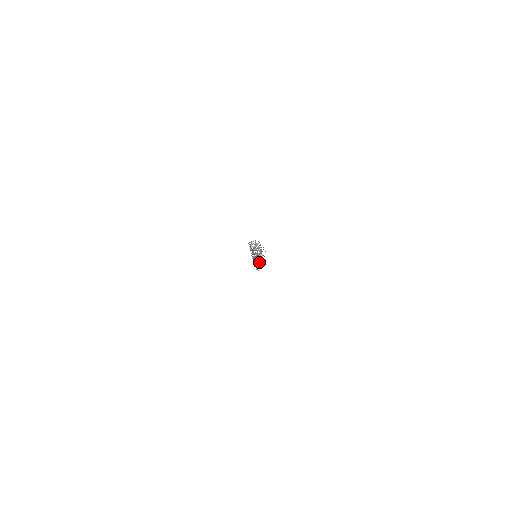
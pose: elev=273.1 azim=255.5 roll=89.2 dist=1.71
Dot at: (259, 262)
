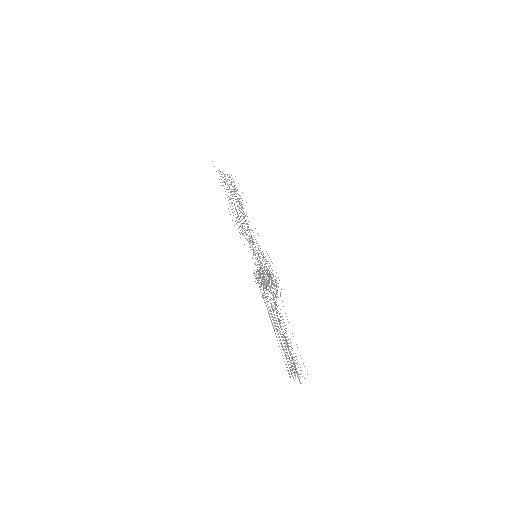
Dot at: occluded
